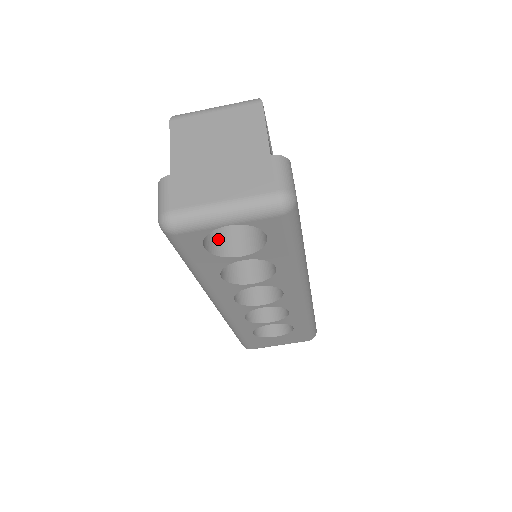
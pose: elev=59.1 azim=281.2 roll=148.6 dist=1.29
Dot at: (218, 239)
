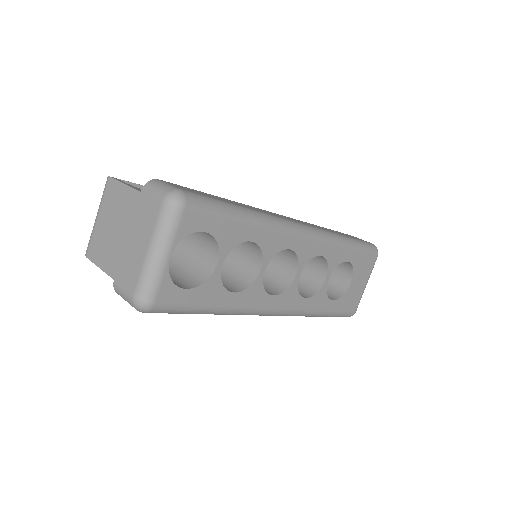
Dot at: (194, 275)
